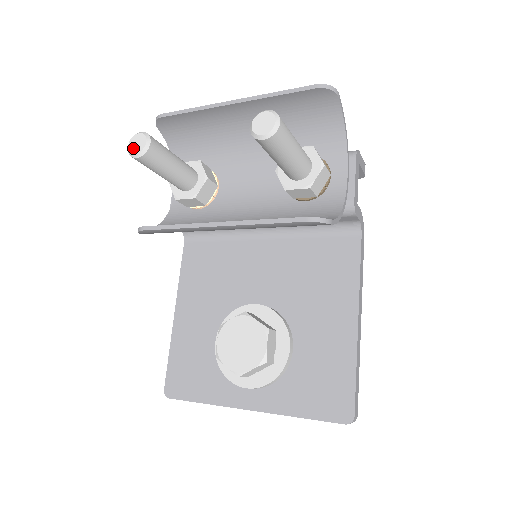
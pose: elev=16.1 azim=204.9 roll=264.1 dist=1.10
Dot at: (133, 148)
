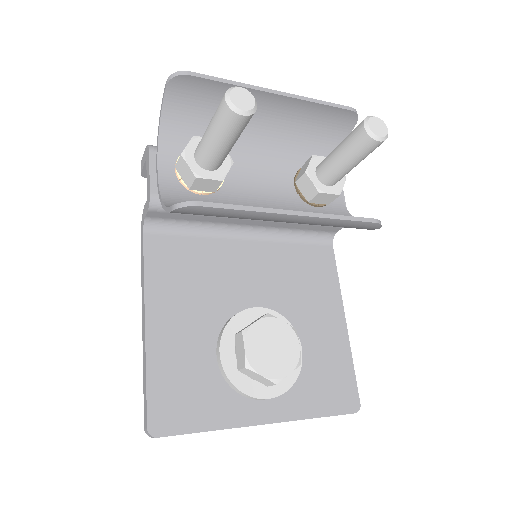
Dot at: (239, 102)
